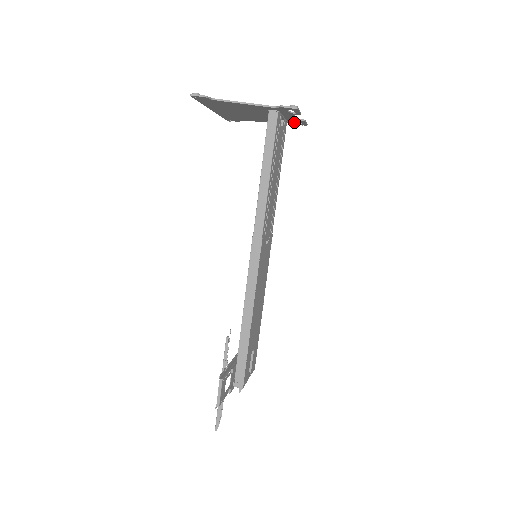
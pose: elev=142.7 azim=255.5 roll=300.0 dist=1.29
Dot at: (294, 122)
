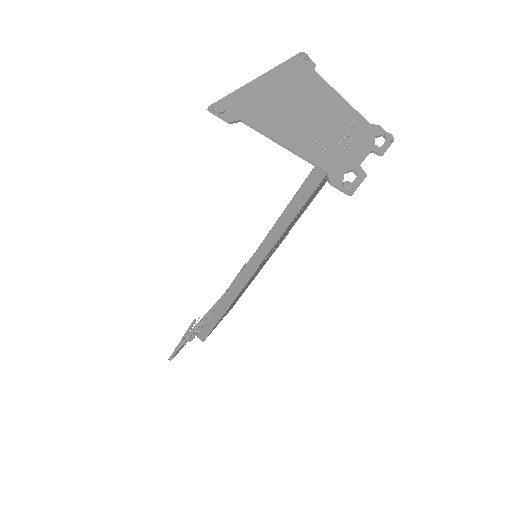
Dot at: (374, 136)
